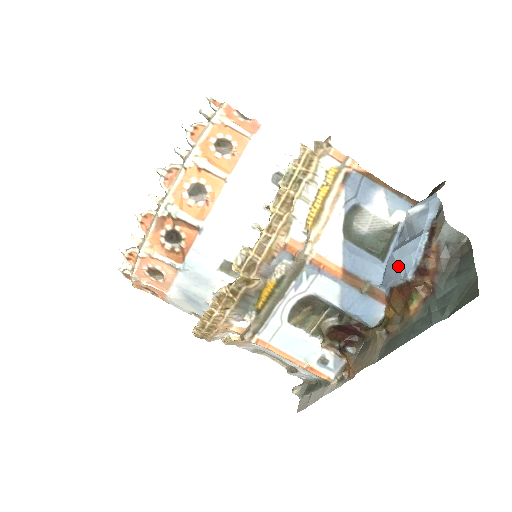
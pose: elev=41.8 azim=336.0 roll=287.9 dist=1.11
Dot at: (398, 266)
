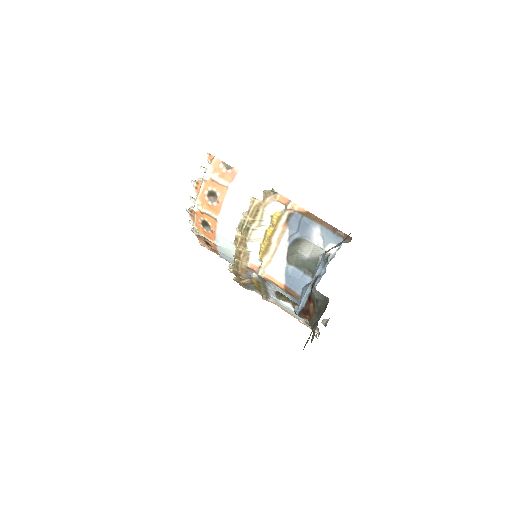
Dot at: (299, 301)
